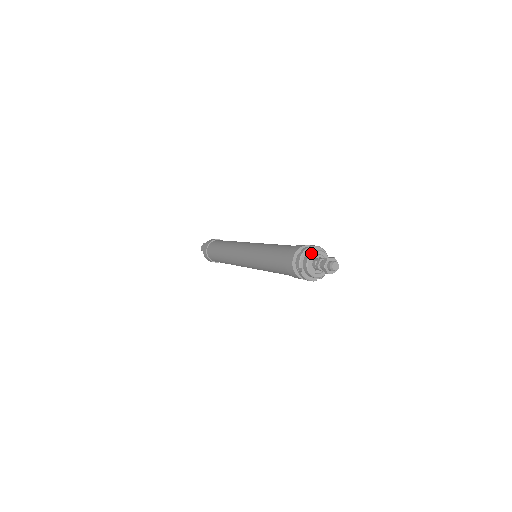
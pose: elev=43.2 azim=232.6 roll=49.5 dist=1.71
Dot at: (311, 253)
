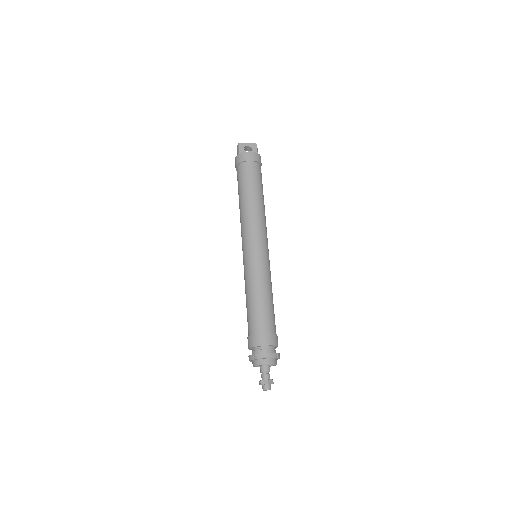
Dot at: (255, 365)
